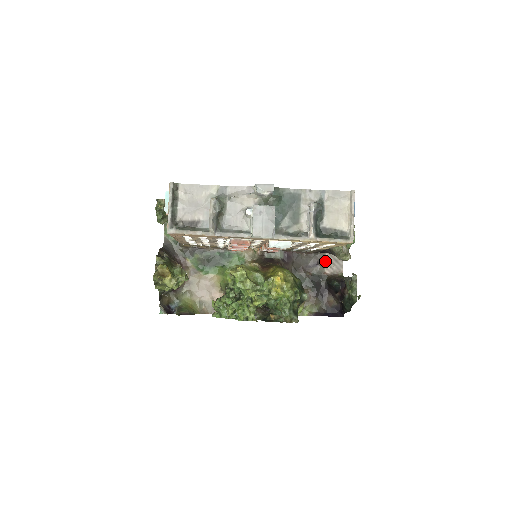
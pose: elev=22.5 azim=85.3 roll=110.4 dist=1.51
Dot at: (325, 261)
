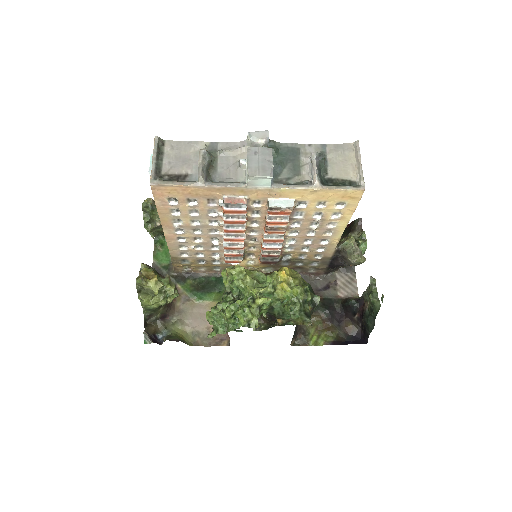
Dot at: (337, 283)
